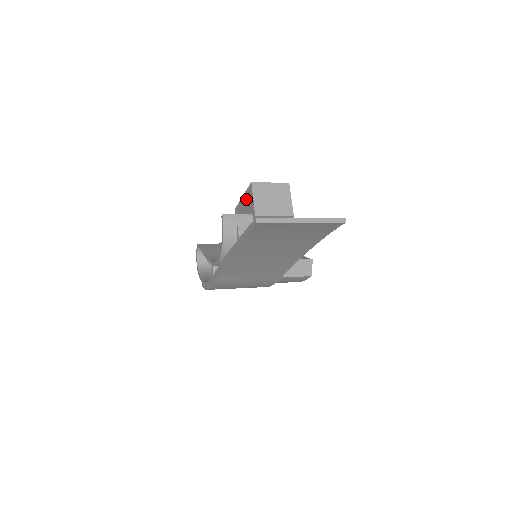
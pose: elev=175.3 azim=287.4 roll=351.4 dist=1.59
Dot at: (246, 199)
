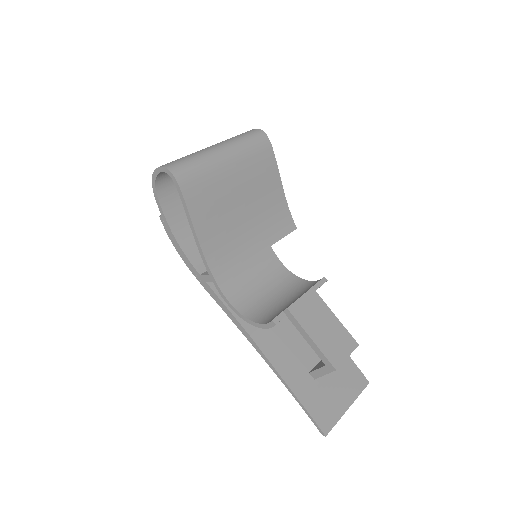
Dot at: (315, 351)
